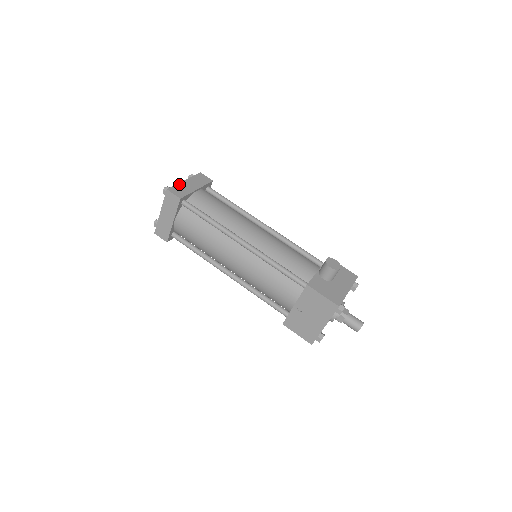
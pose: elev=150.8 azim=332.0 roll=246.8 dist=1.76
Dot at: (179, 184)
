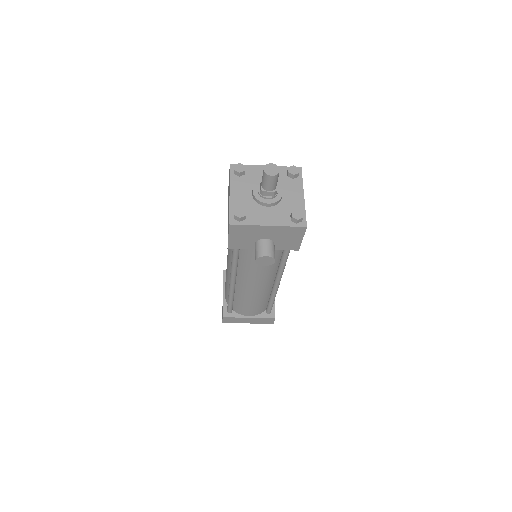
Dot at: occluded
